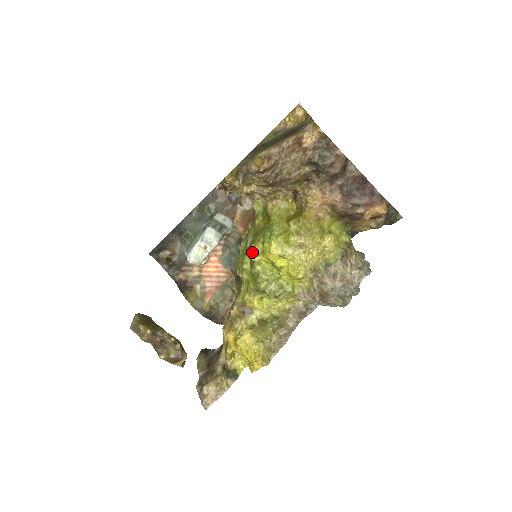
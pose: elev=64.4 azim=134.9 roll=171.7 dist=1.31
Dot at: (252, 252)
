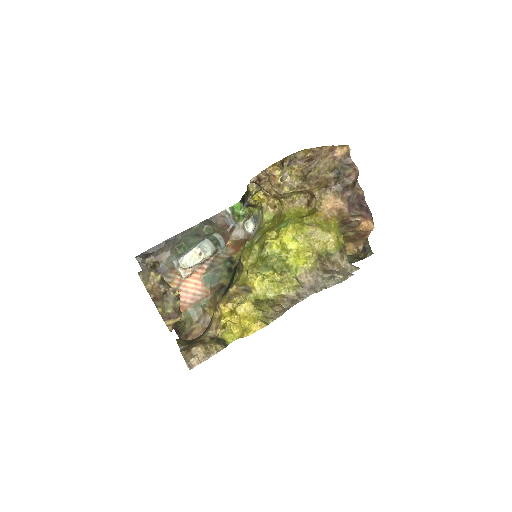
Dot at: (266, 236)
